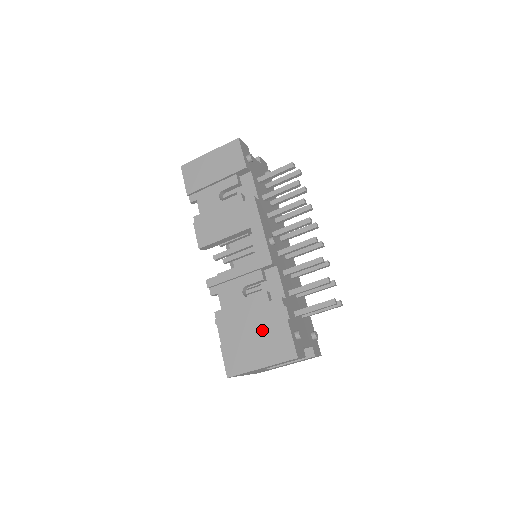
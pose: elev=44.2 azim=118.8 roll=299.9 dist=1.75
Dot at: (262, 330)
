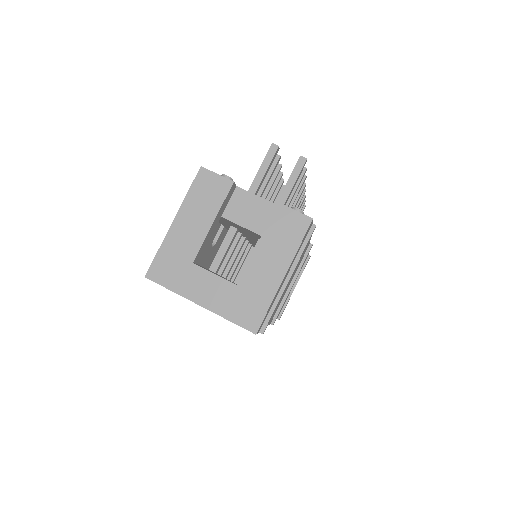
Dot at: occluded
